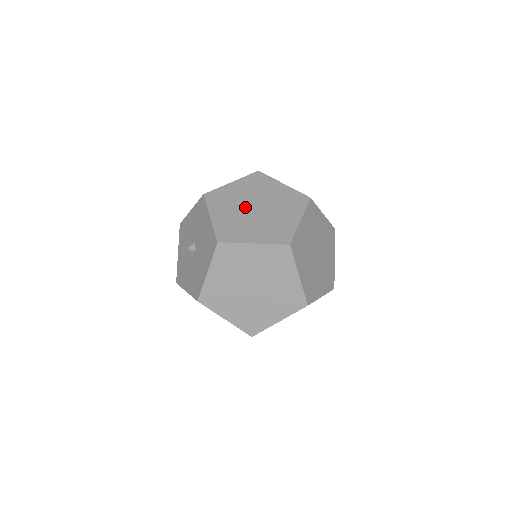
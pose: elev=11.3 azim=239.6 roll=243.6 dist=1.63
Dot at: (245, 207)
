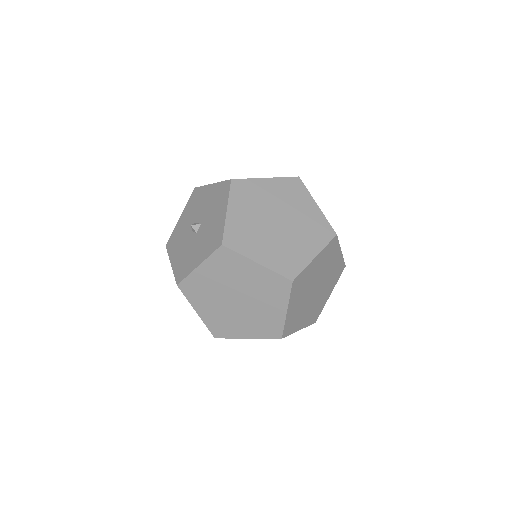
Dot at: occluded
